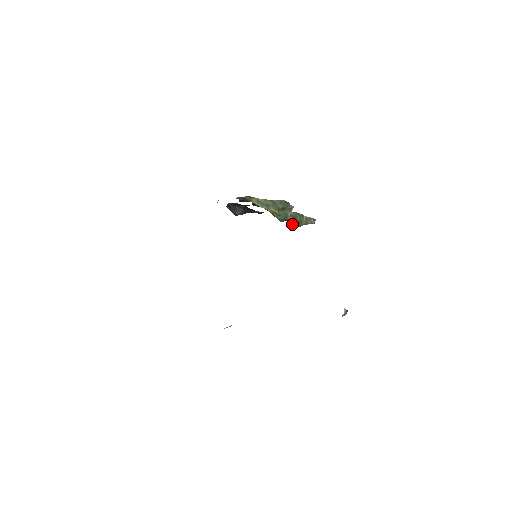
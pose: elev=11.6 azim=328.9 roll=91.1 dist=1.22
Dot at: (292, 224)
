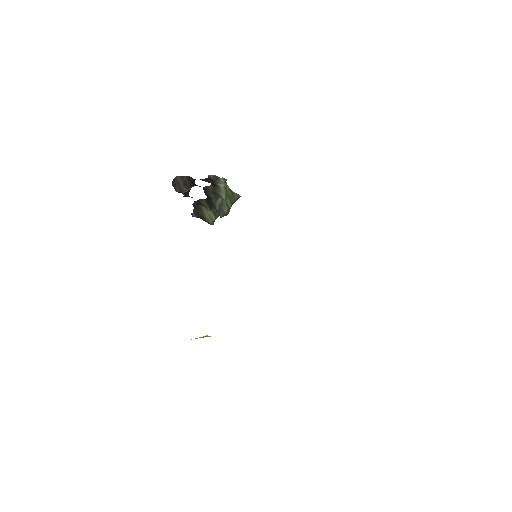
Dot at: (207, 220)
